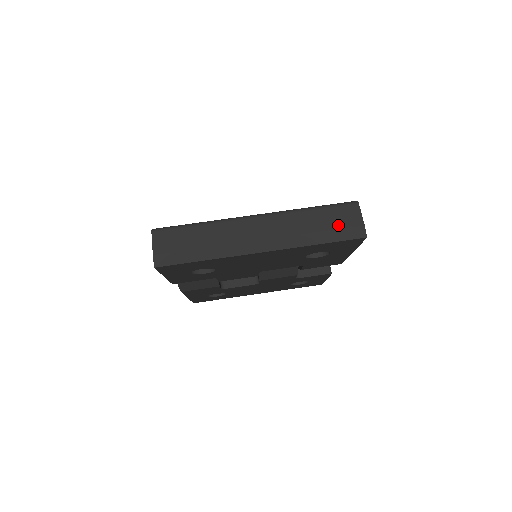
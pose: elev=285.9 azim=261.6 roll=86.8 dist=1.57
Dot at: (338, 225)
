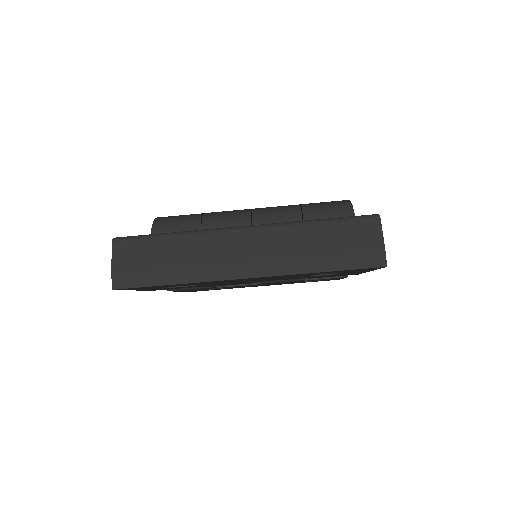
Dot at: (350, 248)
